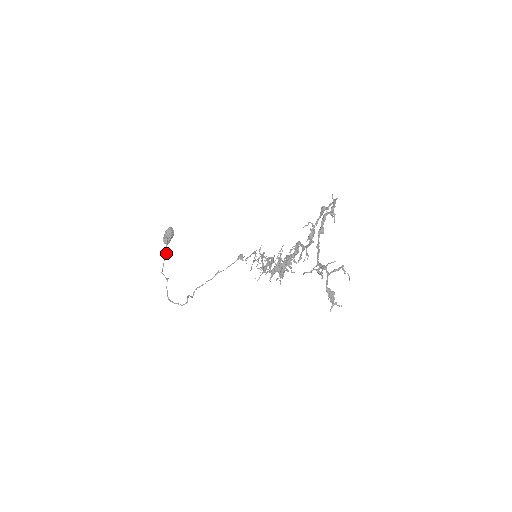
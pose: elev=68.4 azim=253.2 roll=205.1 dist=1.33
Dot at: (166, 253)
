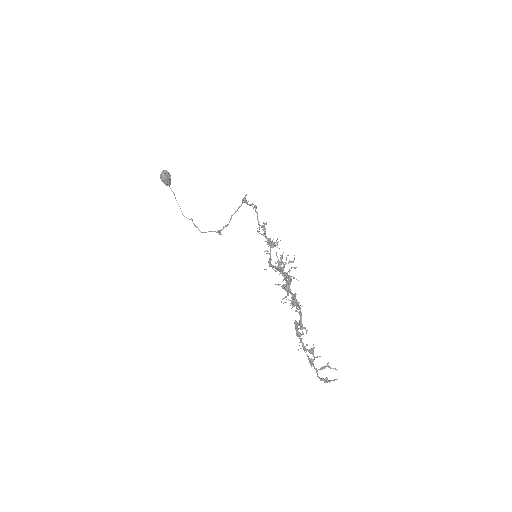
Dot at: occluded
